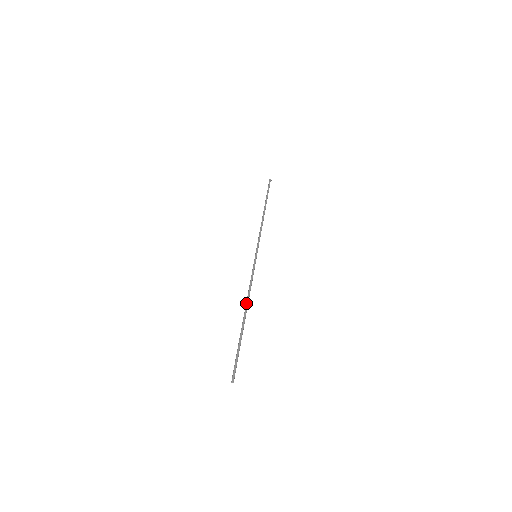
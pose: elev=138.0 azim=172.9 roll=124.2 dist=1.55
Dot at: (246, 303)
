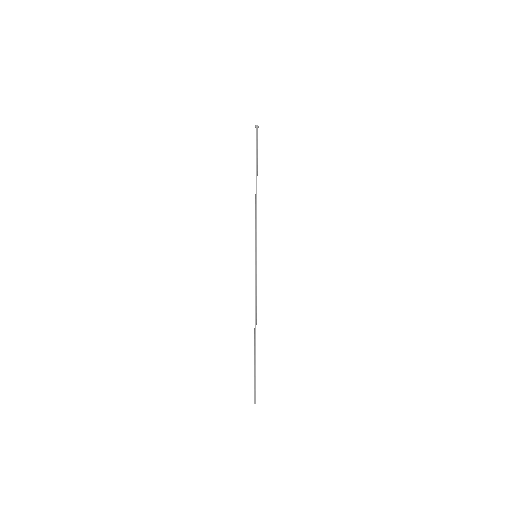
Dot at: occluded
